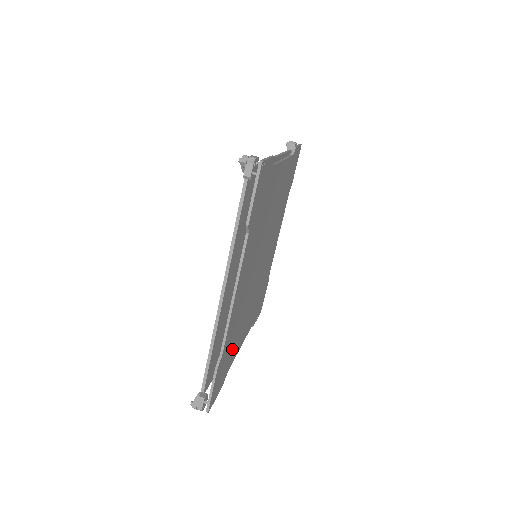
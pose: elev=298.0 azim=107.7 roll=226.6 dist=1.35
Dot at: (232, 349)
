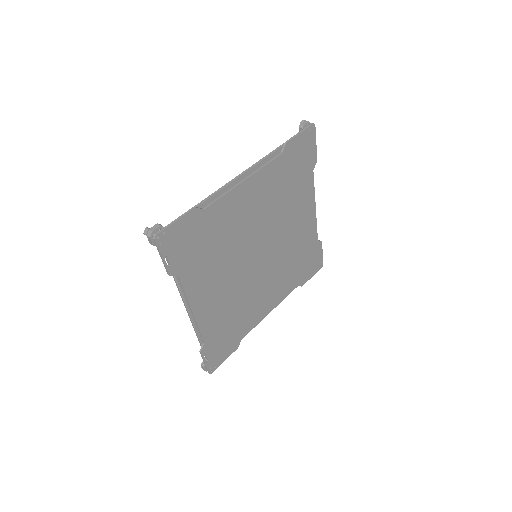
Dot at: (199, 258)
